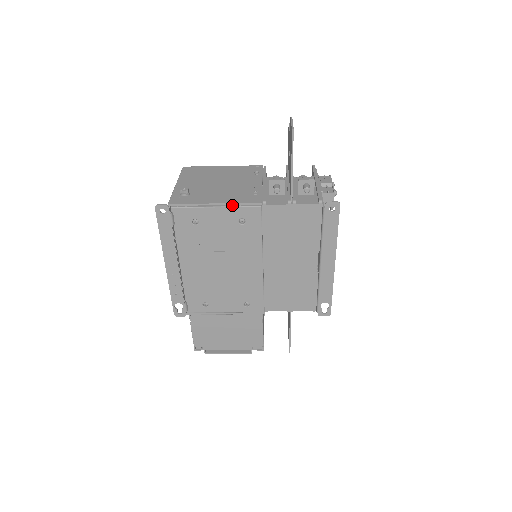
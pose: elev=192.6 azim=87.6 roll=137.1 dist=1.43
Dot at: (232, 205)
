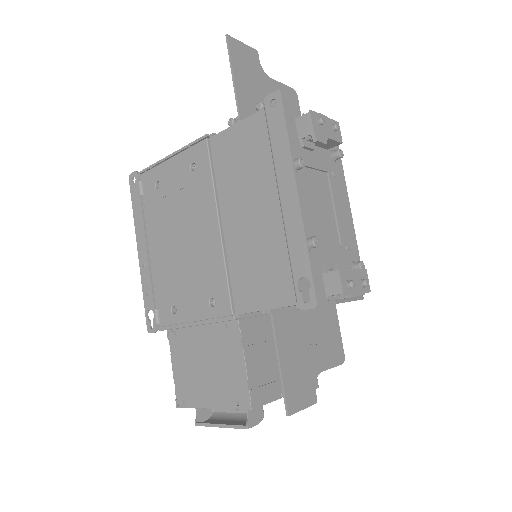
Dot at: (185, 151)
